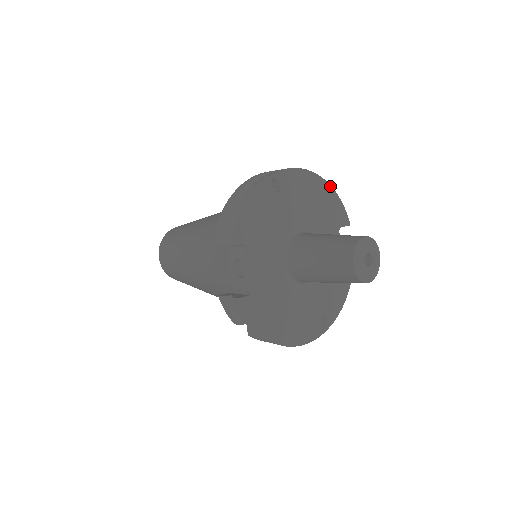
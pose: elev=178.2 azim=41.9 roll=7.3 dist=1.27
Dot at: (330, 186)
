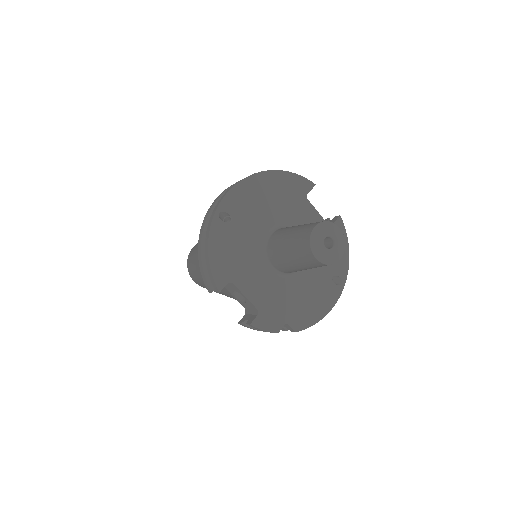
Dot at: (275, 171)
